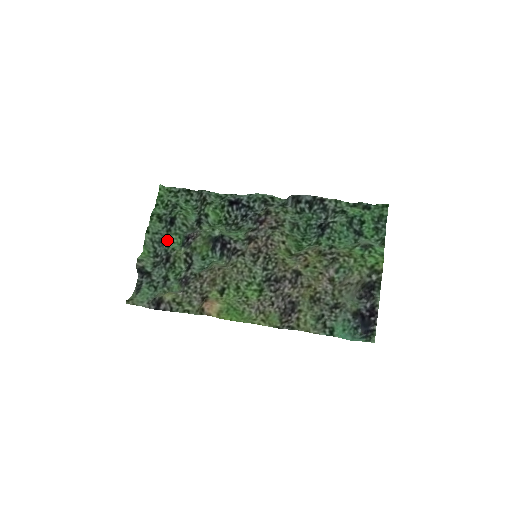
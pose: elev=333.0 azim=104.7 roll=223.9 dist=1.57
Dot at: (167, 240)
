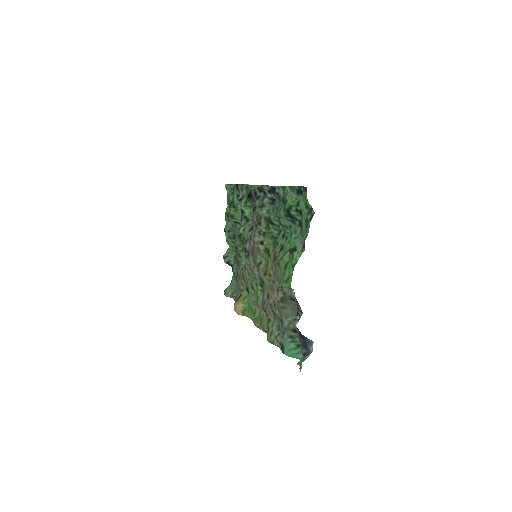
Dot at: (235, 236)
